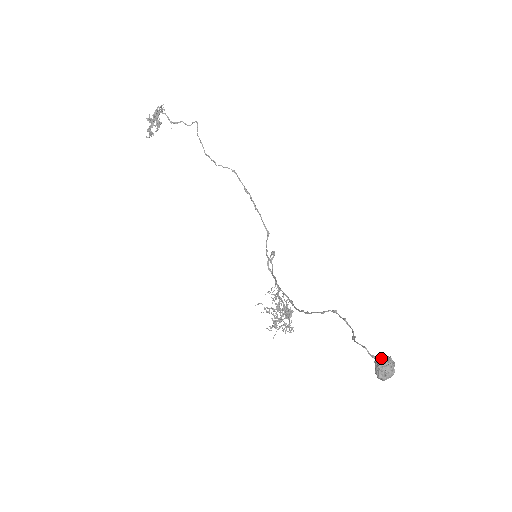
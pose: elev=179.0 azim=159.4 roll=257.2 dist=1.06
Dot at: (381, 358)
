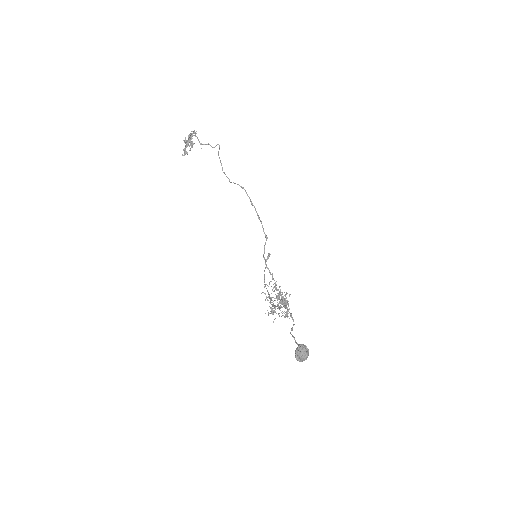
Dot at: (299, 346)
